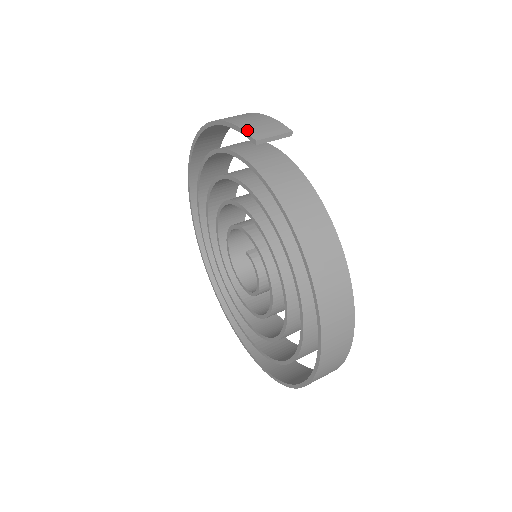
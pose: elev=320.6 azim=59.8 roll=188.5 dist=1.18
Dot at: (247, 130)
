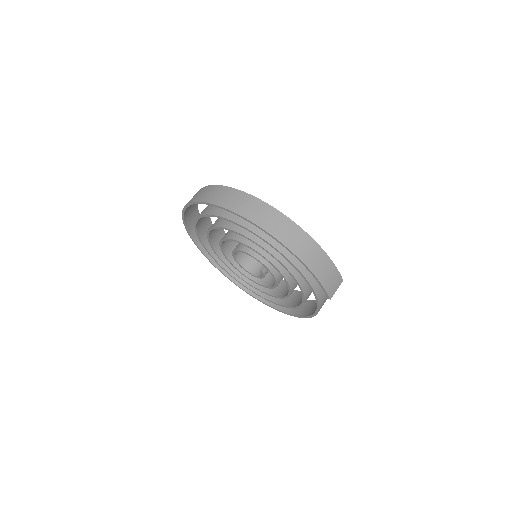
Dot at: (327, 291)
